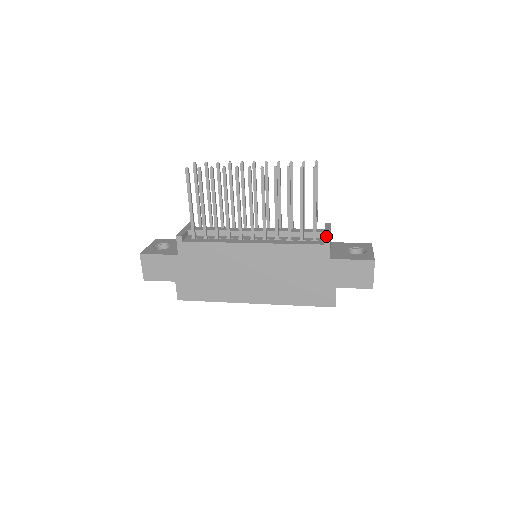
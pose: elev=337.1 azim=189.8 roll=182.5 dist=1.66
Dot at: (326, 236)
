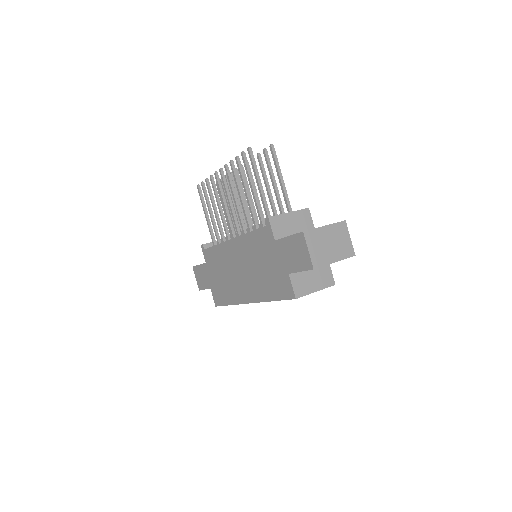
Dot at: (271, 216)
